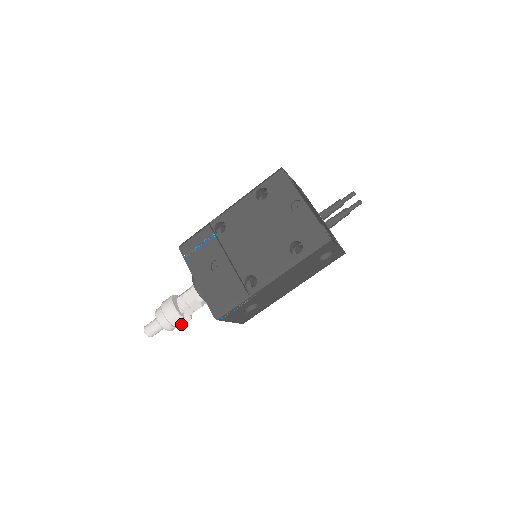
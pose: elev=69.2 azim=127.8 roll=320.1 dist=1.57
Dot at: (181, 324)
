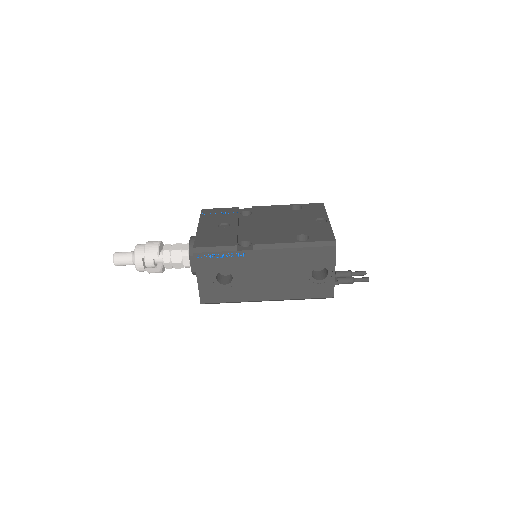
Dot at: (149, 269)
